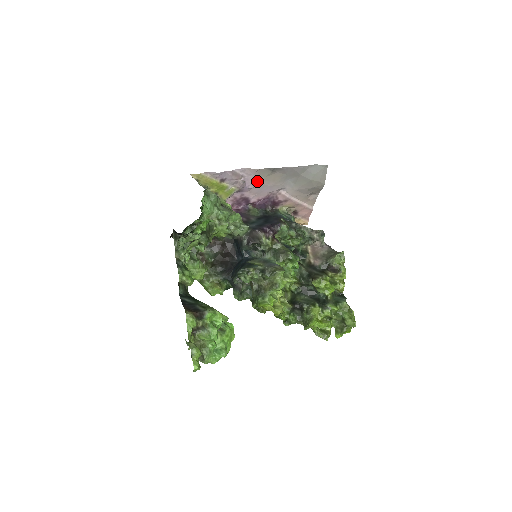
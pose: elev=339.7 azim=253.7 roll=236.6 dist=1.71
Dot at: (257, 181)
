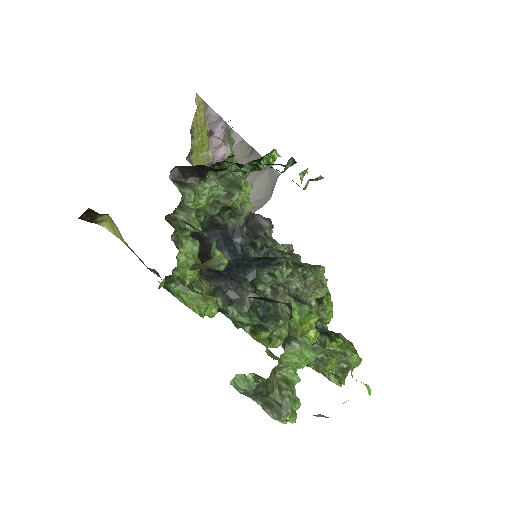
Dot at: occluded
